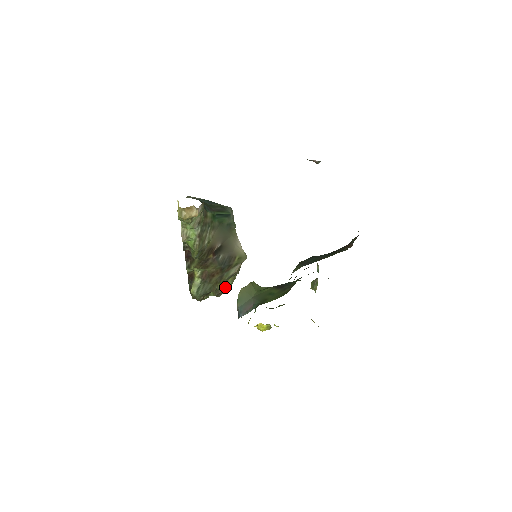
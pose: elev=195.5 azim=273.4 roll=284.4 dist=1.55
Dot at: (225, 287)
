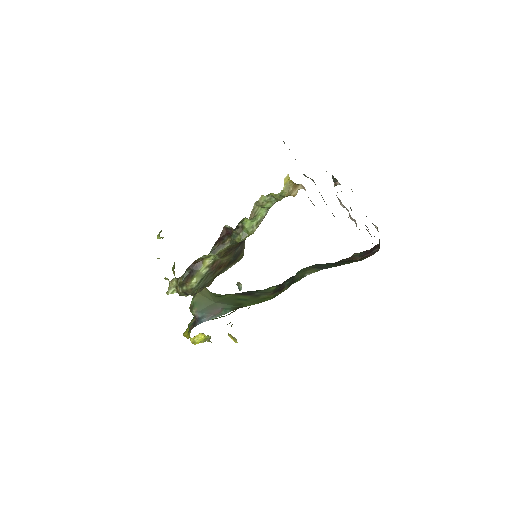
Dot at: occluded
